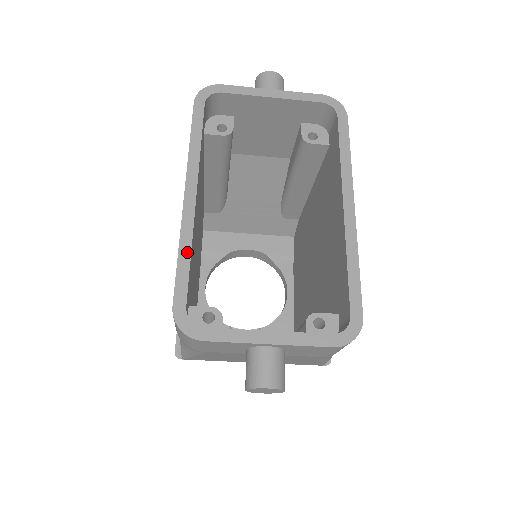
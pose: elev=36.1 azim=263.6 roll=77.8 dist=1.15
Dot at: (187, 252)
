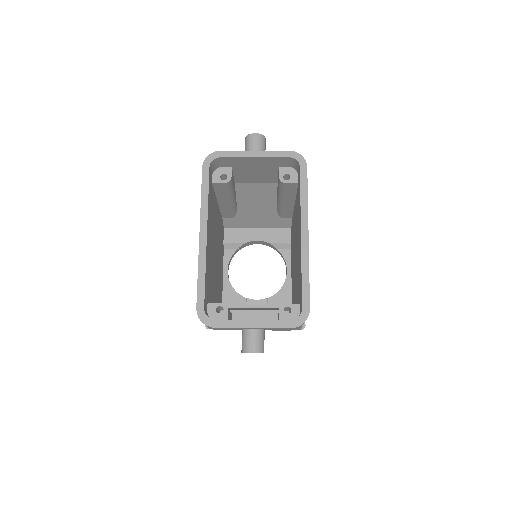
Dot at: (203, 274)
